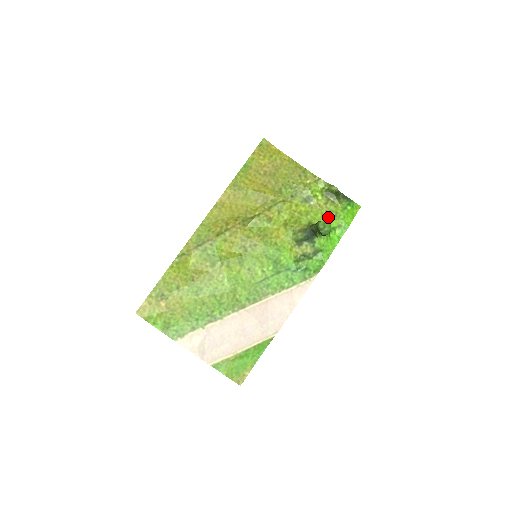
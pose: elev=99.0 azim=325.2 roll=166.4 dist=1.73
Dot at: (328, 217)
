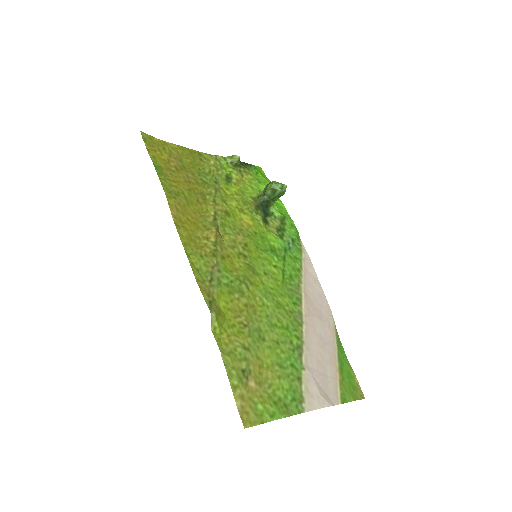
Dot at: (256, 187)
